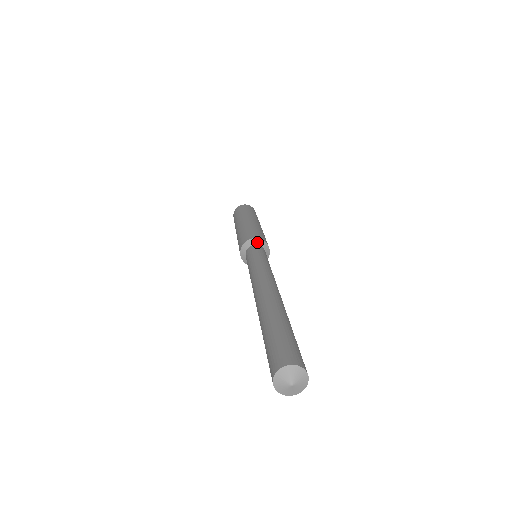
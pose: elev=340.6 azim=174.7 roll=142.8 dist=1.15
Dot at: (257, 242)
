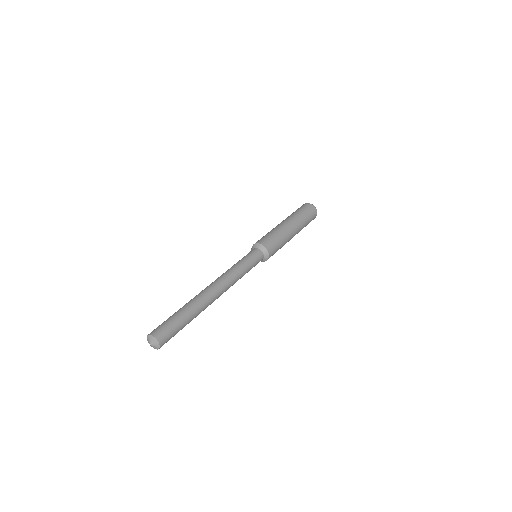
Dot at: (260, 247)
